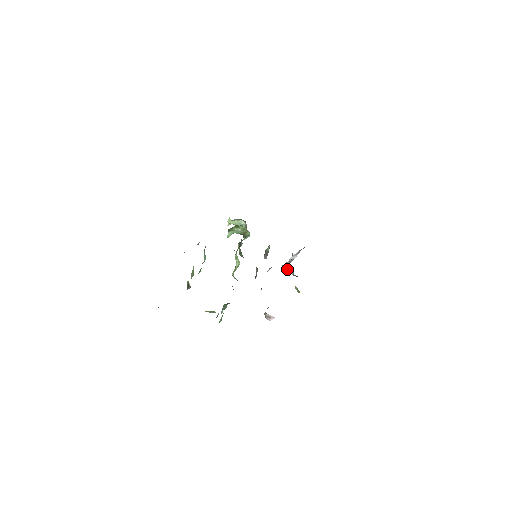
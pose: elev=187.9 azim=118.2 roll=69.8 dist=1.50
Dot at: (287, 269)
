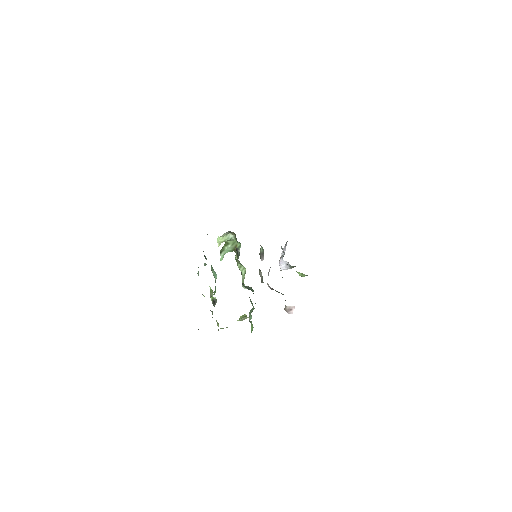
Dot at: (282, 267)
